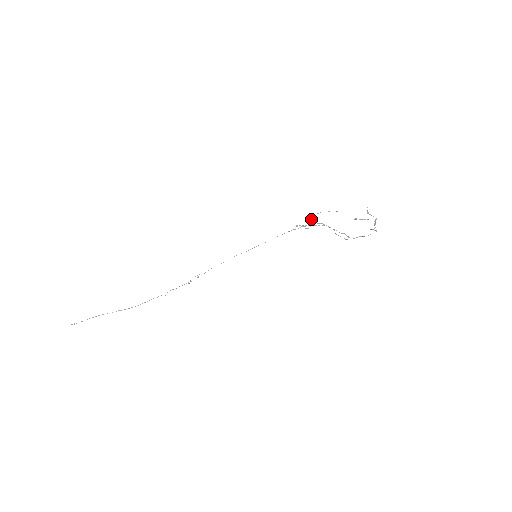
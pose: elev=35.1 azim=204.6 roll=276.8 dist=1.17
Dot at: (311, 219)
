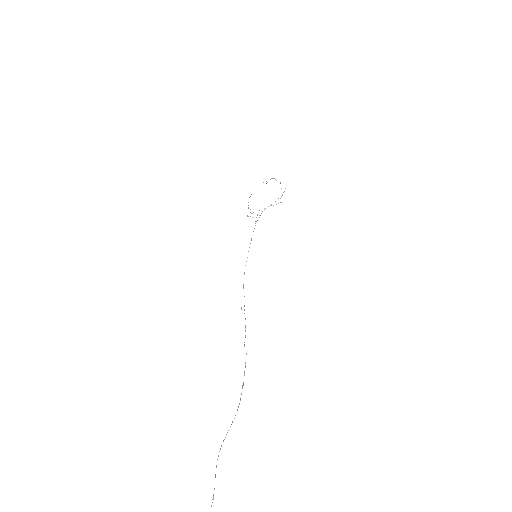
Dot at: occluded
